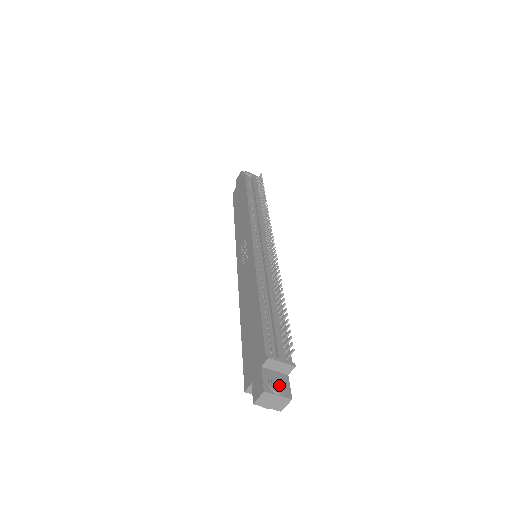
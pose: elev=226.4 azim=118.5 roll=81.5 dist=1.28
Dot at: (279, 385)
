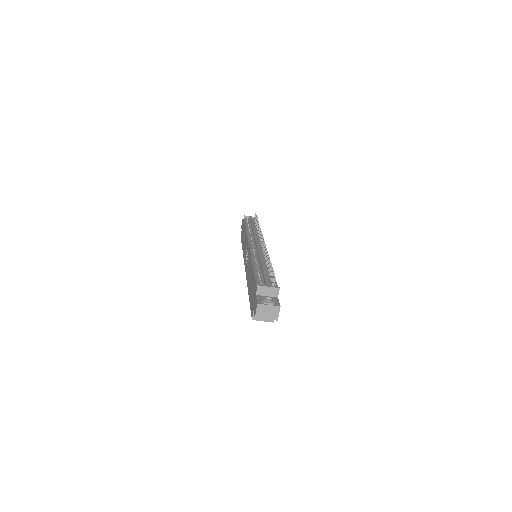
Dot at: occluded
